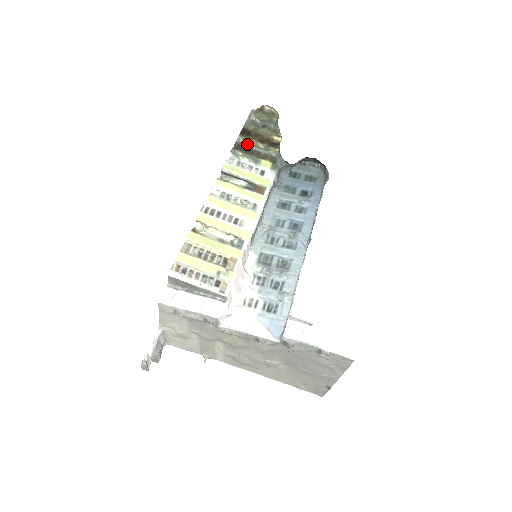
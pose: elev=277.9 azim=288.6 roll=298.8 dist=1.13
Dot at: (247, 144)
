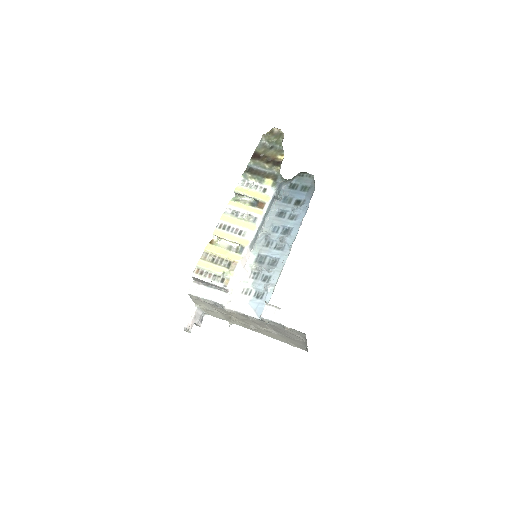
Dot at: (256, 166)
